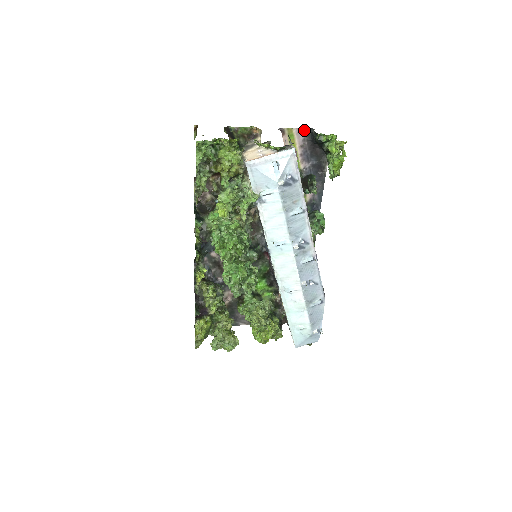
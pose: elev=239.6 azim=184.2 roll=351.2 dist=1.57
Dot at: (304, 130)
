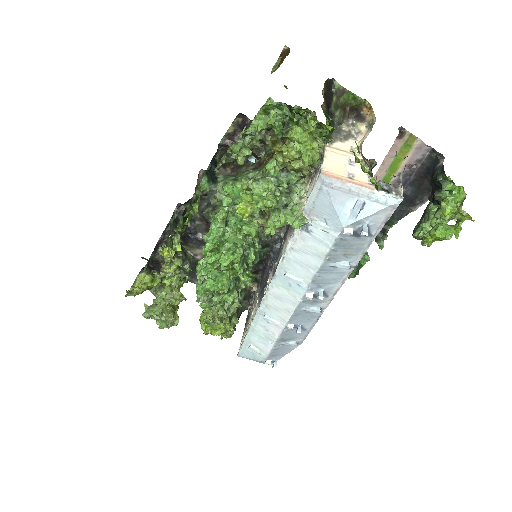
Dot at: (430, 149)
